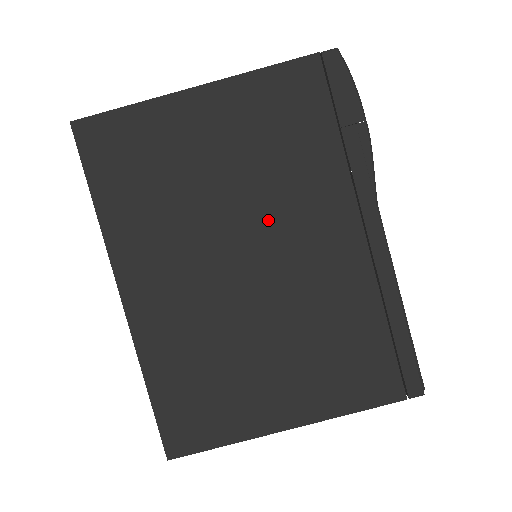
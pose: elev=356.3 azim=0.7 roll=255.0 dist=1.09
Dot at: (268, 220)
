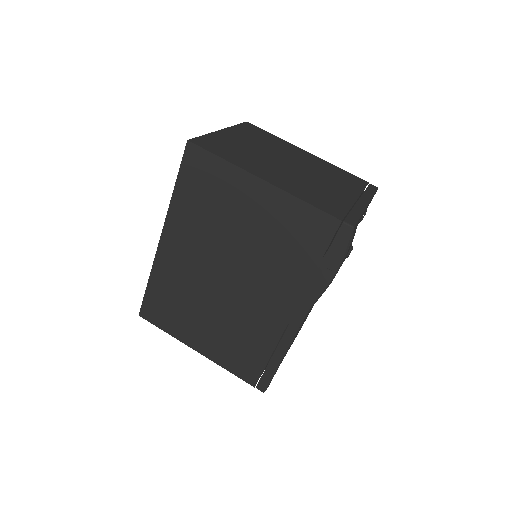
Dot at: (251, 270)
